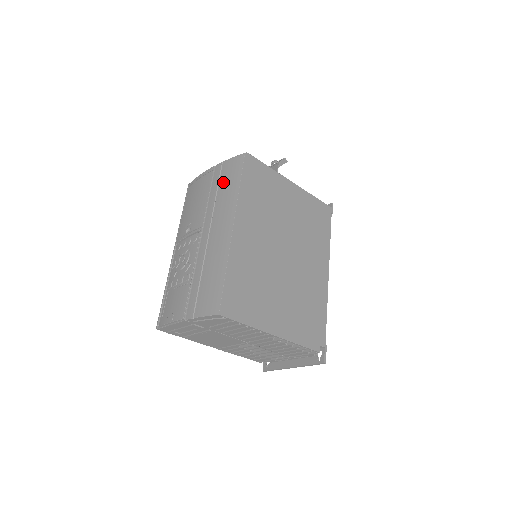
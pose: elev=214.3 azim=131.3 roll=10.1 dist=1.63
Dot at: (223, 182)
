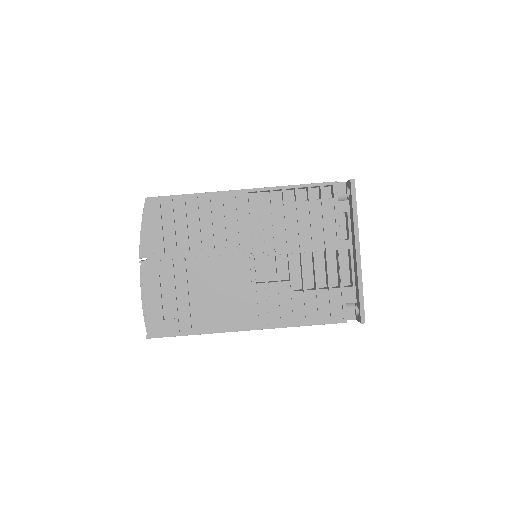
Dot at: occluded
